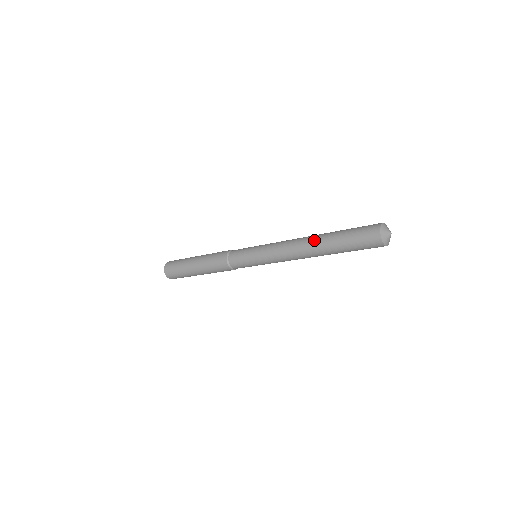
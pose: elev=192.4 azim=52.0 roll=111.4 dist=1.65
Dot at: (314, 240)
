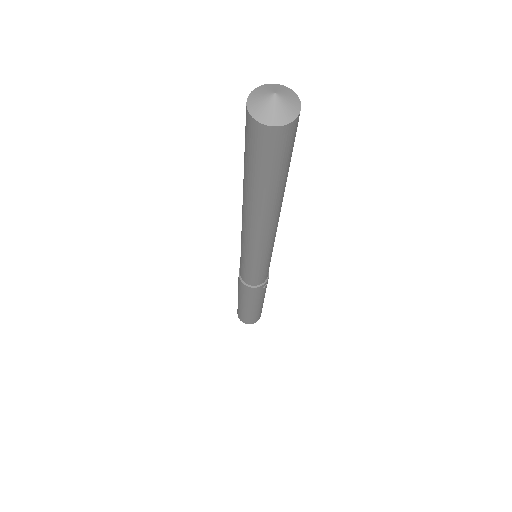
Dot at: occluded
